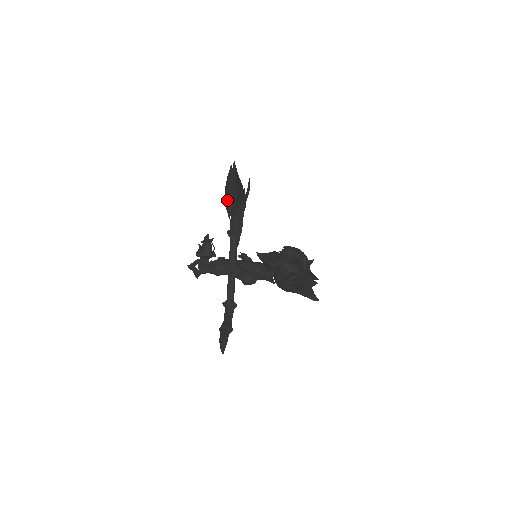
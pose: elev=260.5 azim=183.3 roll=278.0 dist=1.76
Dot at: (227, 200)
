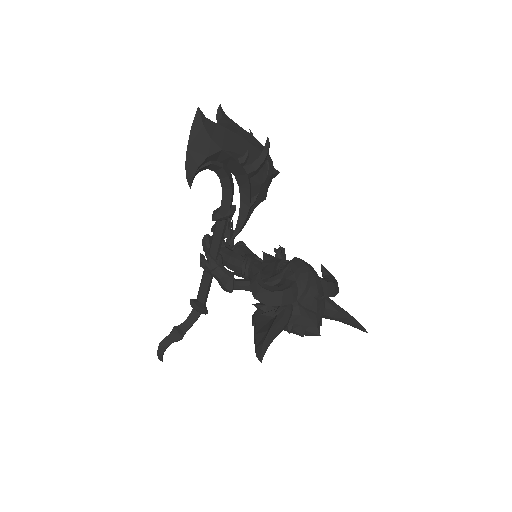
Dot at: (188, 160)
